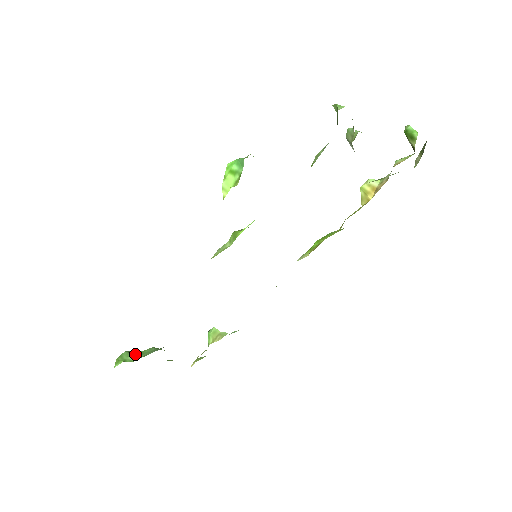
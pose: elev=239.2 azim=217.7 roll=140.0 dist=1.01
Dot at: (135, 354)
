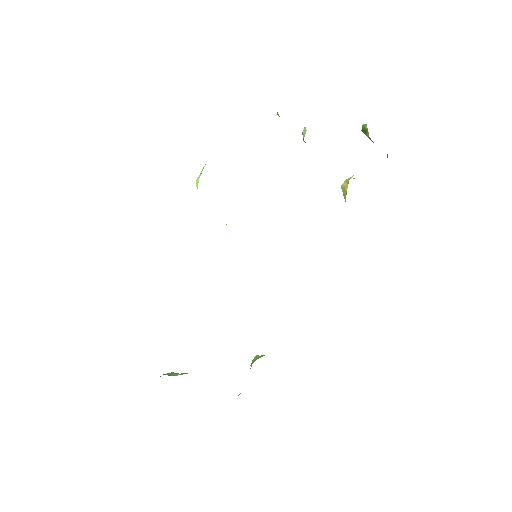
Dot at: occluded
